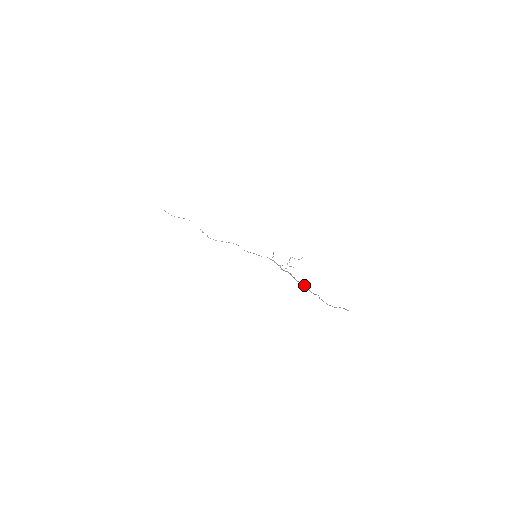
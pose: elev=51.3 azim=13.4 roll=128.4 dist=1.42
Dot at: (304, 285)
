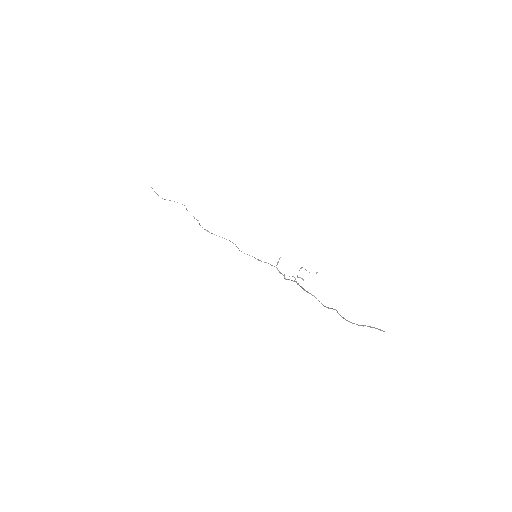
Dot at: occluded
